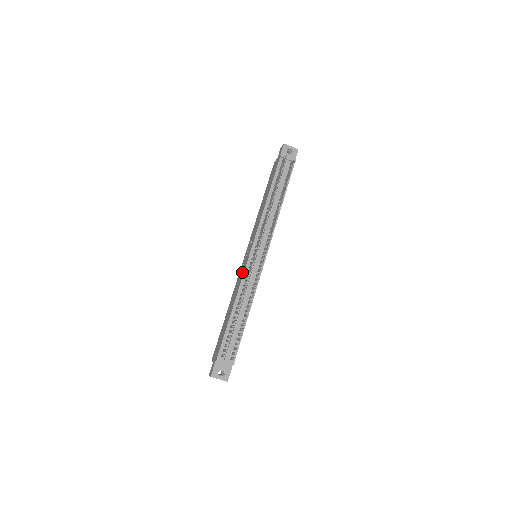
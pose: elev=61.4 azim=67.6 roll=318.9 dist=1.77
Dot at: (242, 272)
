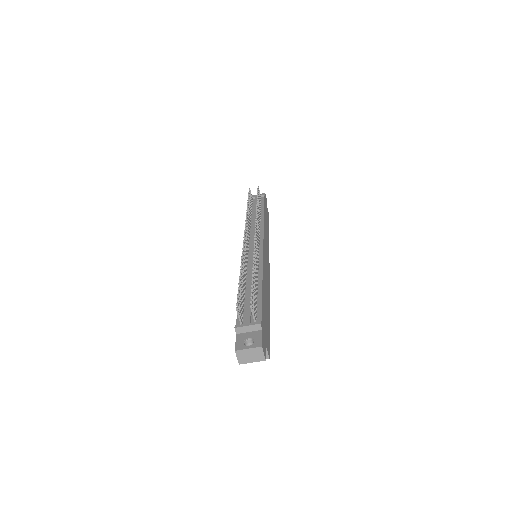
Dot at: occluded
